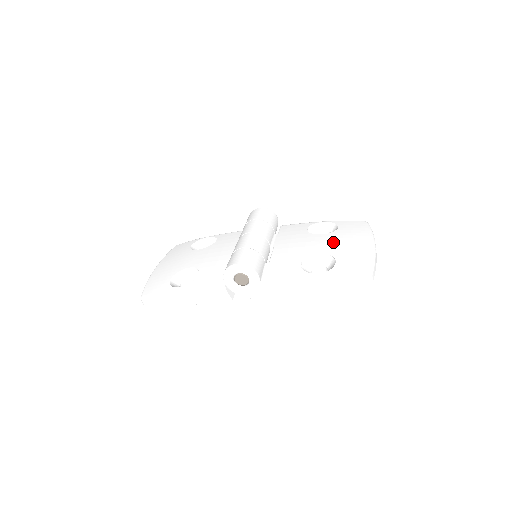
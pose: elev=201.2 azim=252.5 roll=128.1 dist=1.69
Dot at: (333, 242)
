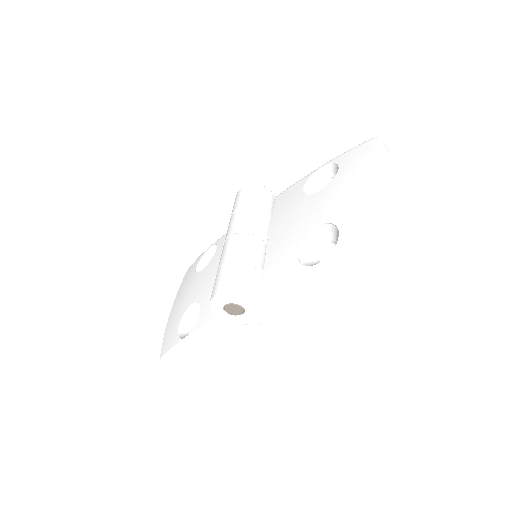
Dot at: (333, 198)
